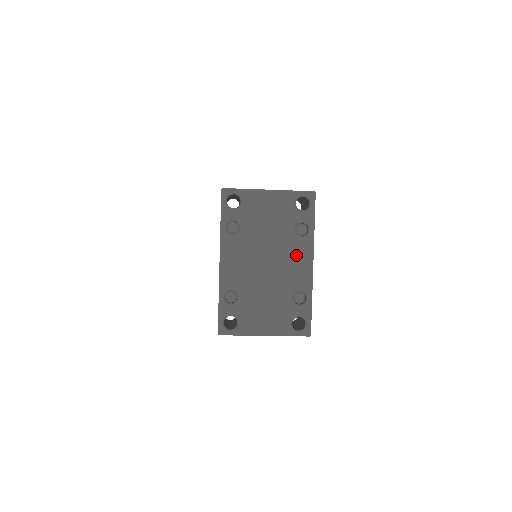
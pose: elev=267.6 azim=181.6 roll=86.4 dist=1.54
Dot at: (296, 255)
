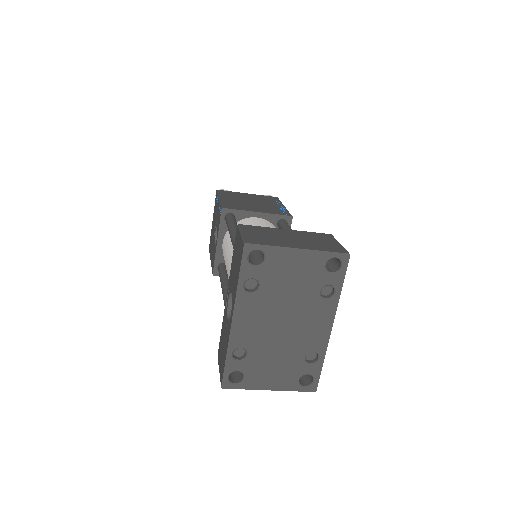
Dot at: (316, 317)
